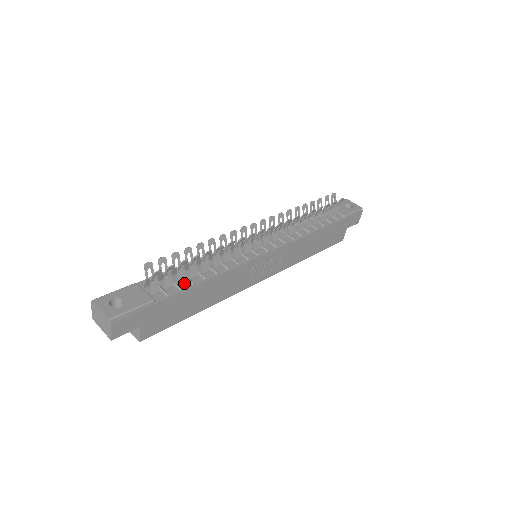
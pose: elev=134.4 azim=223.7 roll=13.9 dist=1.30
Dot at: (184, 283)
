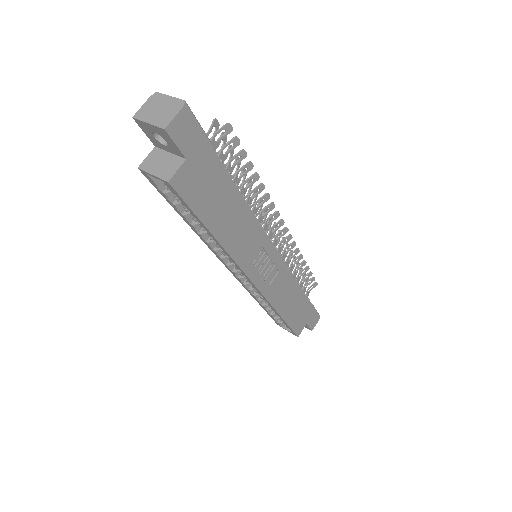
Dot at: occluded
